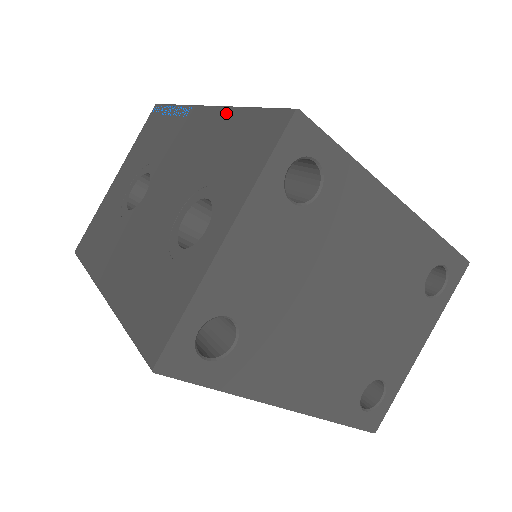
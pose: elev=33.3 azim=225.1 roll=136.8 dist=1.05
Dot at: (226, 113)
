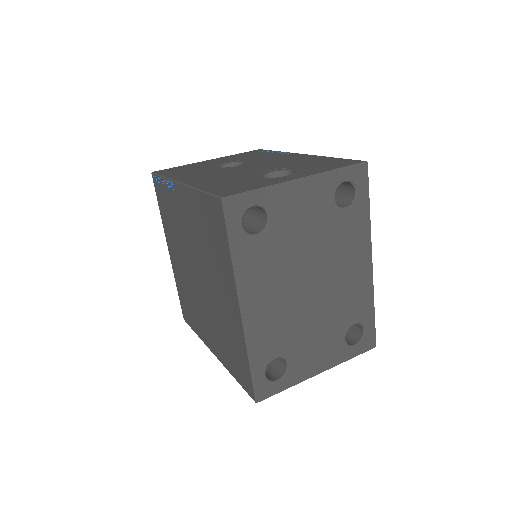
Dot at: (319, 157)
